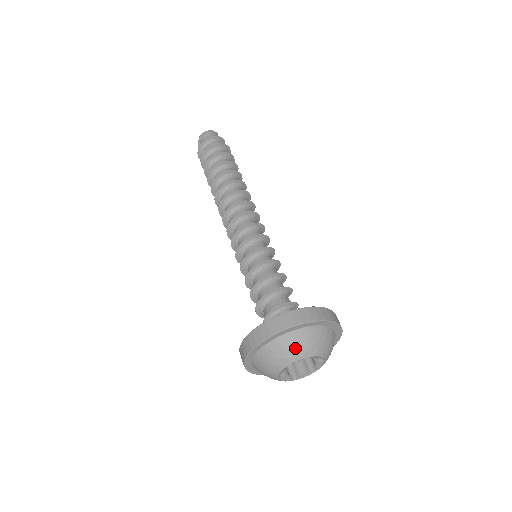
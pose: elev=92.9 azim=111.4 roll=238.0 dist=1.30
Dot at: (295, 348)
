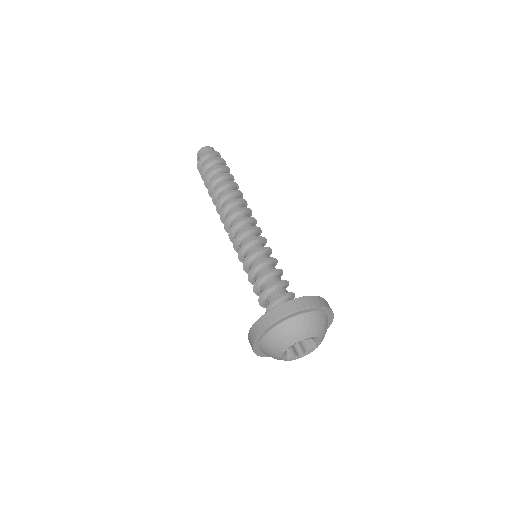
Dot at: (284, 338)
